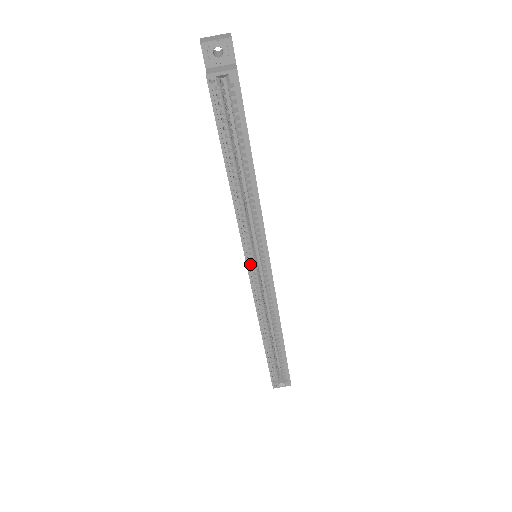
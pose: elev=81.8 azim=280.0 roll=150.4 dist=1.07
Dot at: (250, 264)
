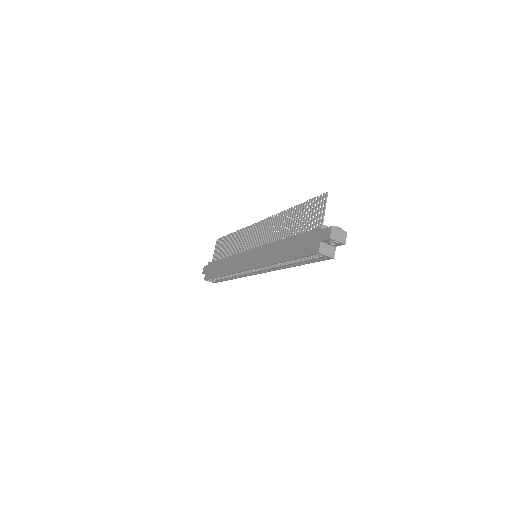
Dot at: occluded
